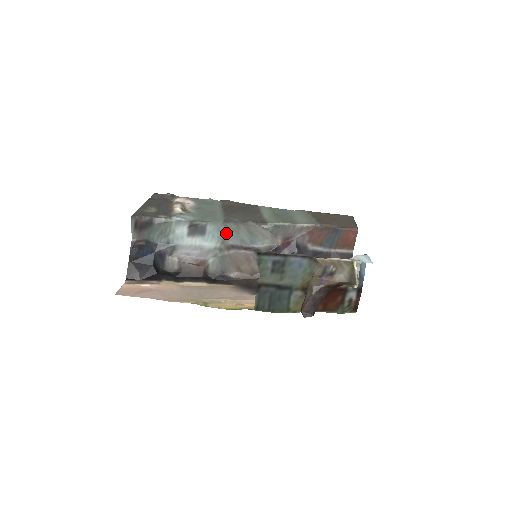
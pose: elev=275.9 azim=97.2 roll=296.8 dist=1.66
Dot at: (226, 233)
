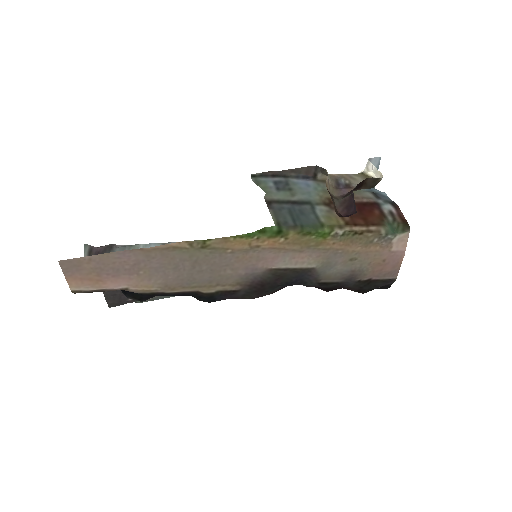
Dot at: occluded
